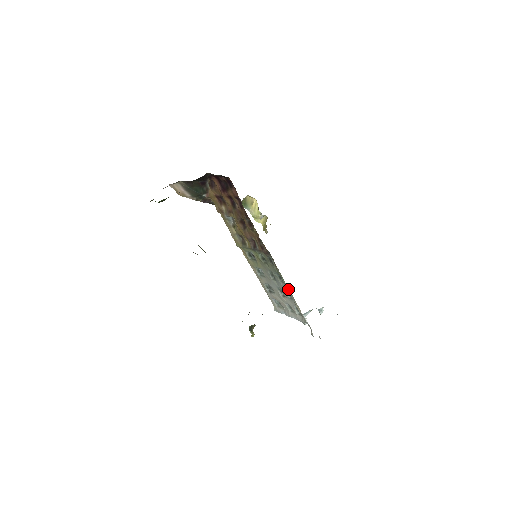
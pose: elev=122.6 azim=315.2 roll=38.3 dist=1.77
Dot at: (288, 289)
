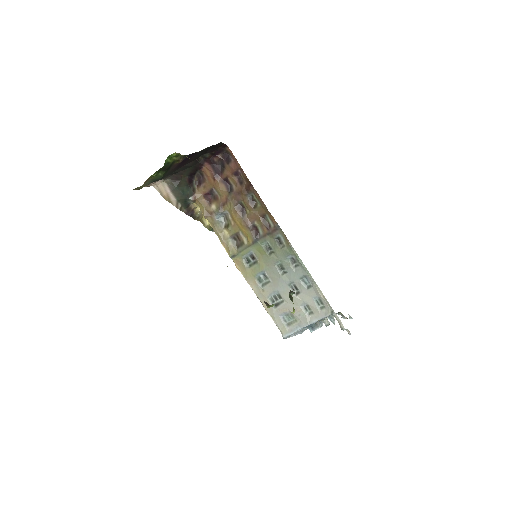
Dot at: (305, 269)
